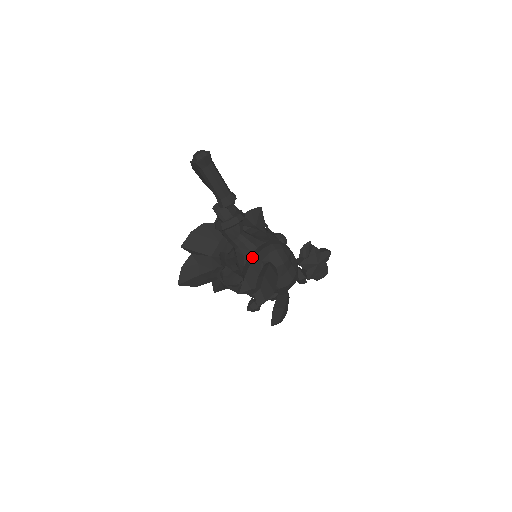
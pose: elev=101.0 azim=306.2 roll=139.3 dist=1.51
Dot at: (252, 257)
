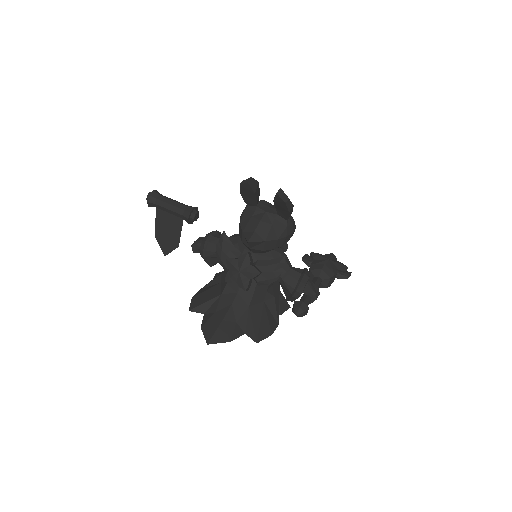
Dot at: (239, 224)
